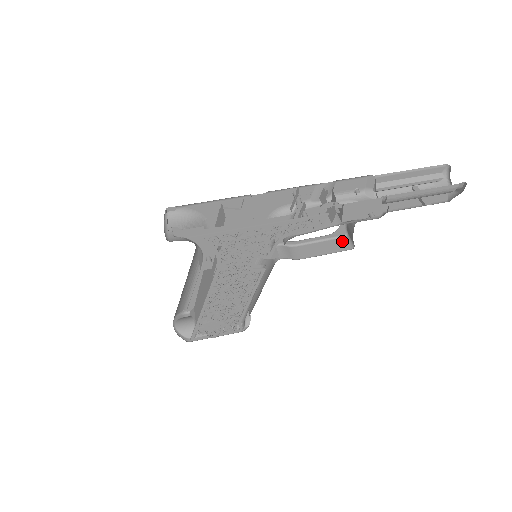
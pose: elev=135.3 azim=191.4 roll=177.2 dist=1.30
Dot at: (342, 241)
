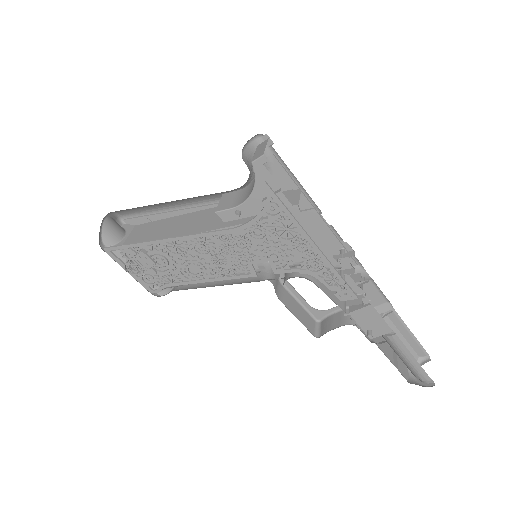
Dot at: (312, 322)
